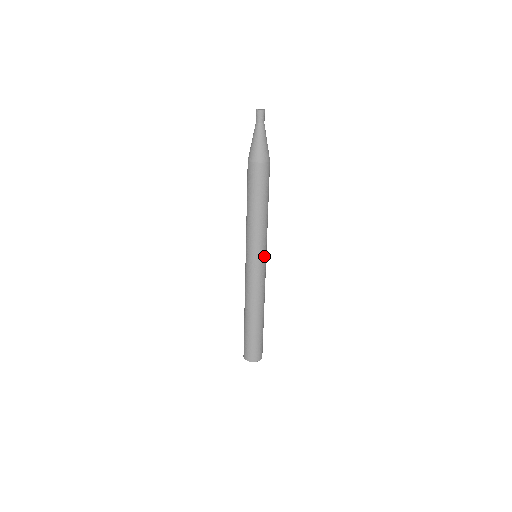
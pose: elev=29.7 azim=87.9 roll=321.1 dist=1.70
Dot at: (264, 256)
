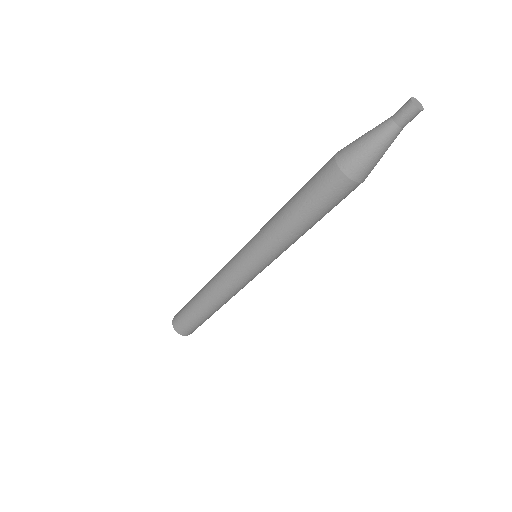
Dot at: occluded
